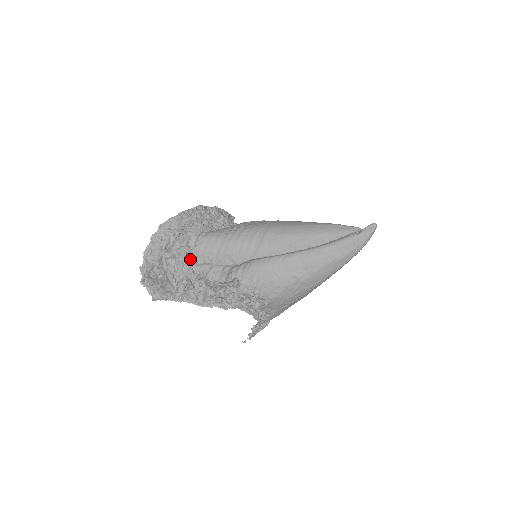
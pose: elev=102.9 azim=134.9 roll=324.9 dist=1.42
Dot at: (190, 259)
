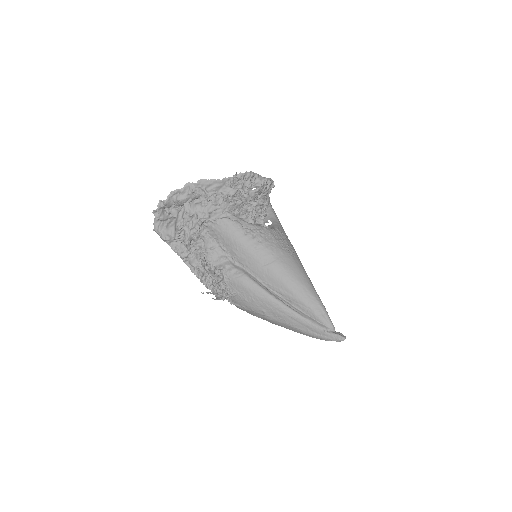
Dot at: (203, 226)
